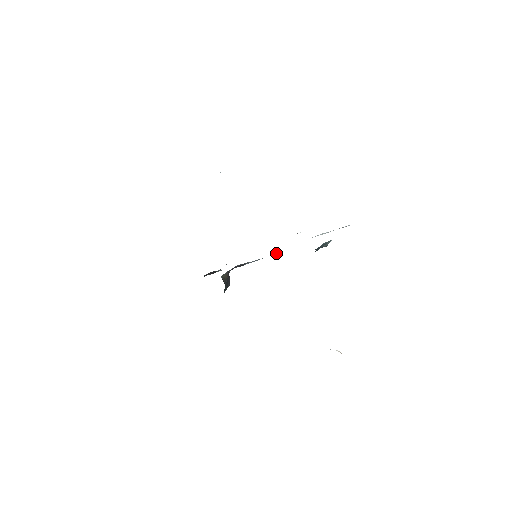
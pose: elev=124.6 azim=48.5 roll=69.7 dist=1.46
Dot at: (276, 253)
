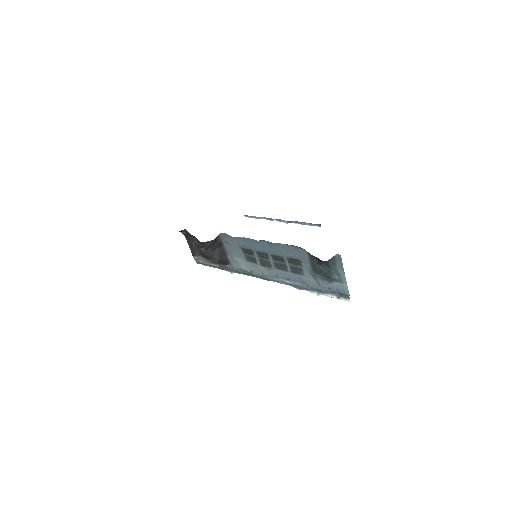
Dot at: (268, 273)
